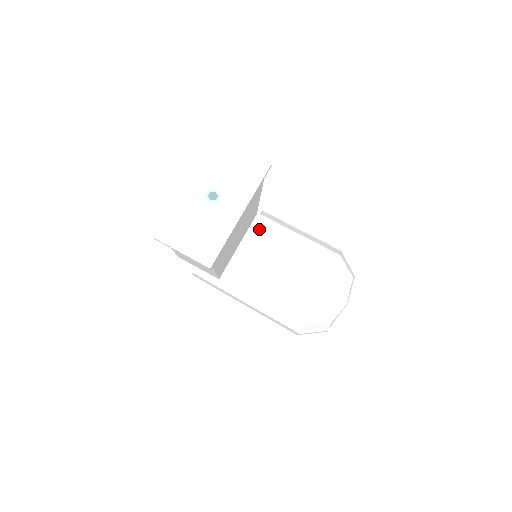
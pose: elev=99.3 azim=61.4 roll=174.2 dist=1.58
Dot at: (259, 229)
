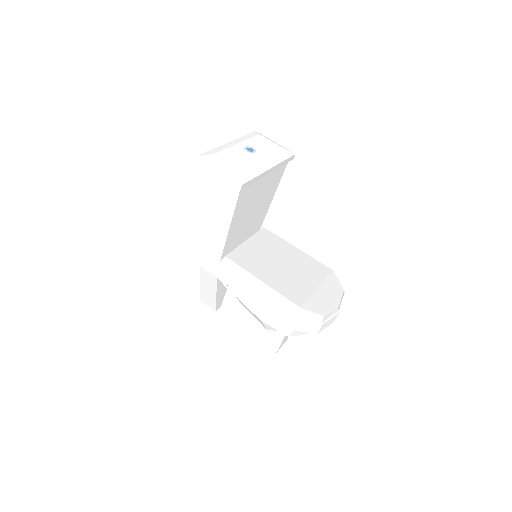
Dot at: (262, 235)
